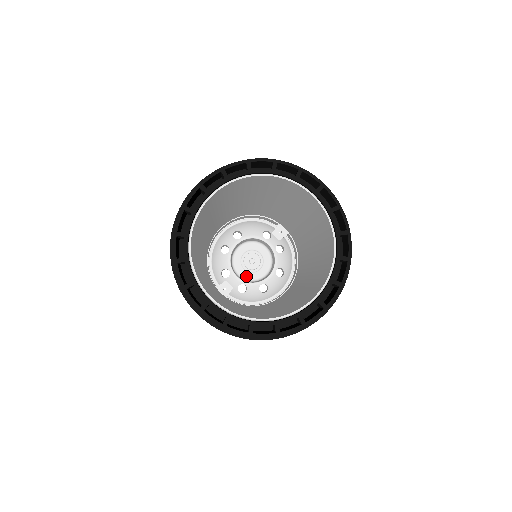
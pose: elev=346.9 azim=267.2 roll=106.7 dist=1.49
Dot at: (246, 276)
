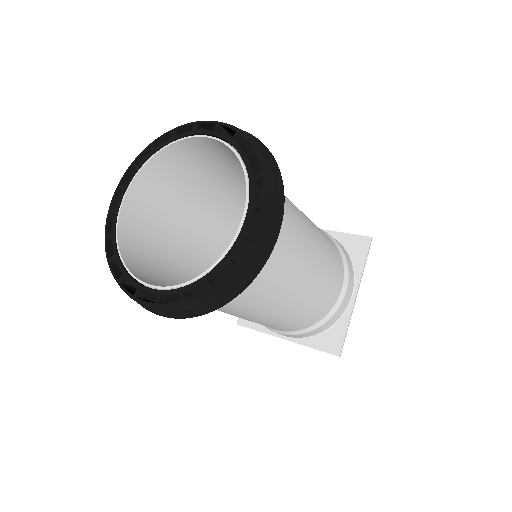
Dot at: occluded
